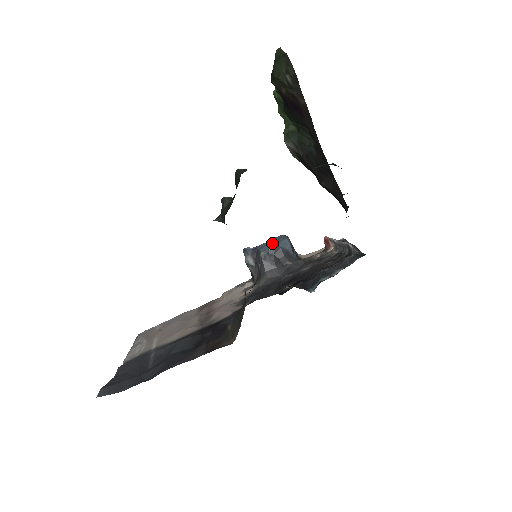
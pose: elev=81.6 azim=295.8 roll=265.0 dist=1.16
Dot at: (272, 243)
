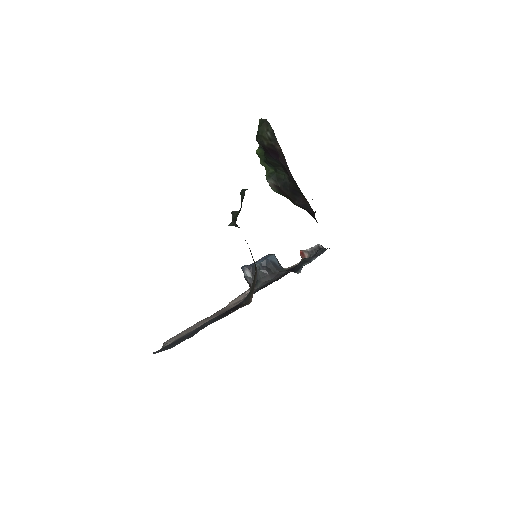
Dot at: (263, 259)
